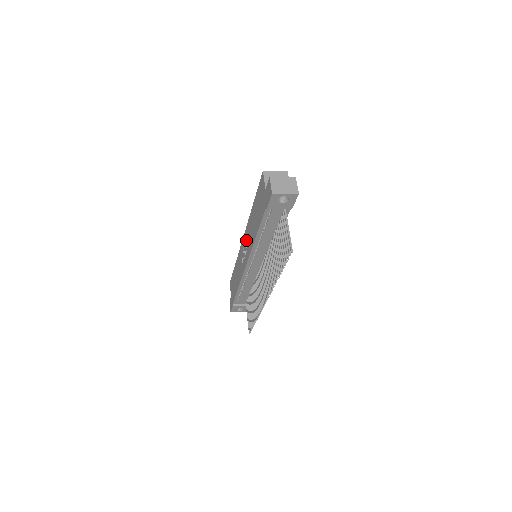
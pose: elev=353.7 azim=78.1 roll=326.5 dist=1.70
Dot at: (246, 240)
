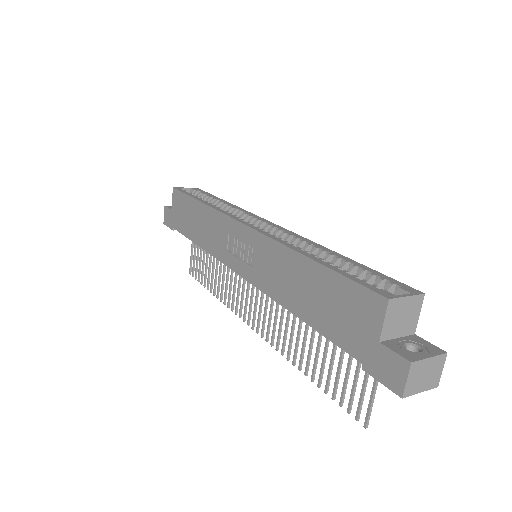
Dot at: (255, 251)
